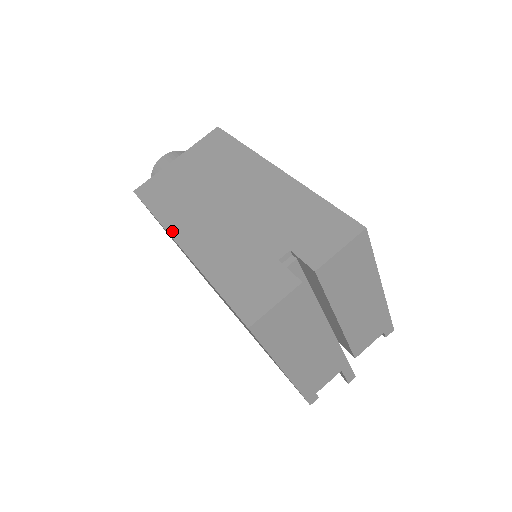
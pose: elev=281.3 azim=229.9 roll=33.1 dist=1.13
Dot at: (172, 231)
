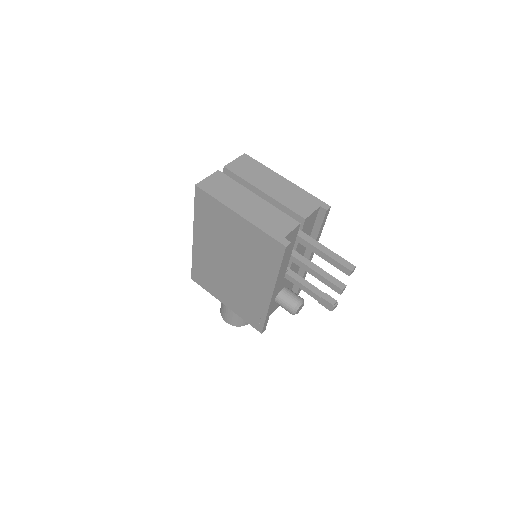
Dot at: (194, 245)
